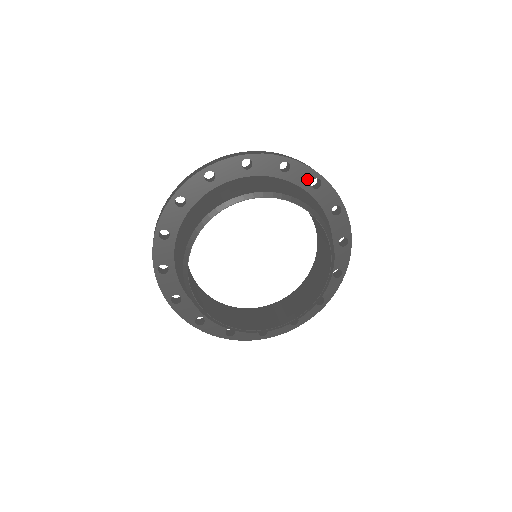
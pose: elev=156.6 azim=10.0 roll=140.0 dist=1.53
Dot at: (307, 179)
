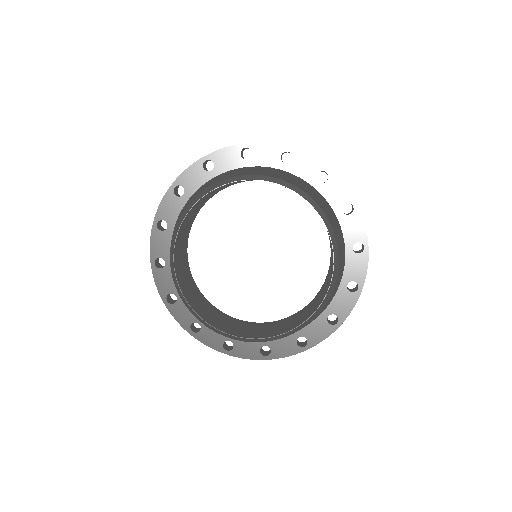
Dot at: (340, 200)
